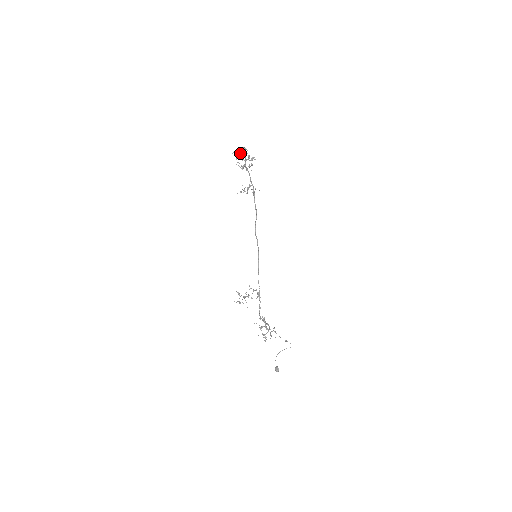
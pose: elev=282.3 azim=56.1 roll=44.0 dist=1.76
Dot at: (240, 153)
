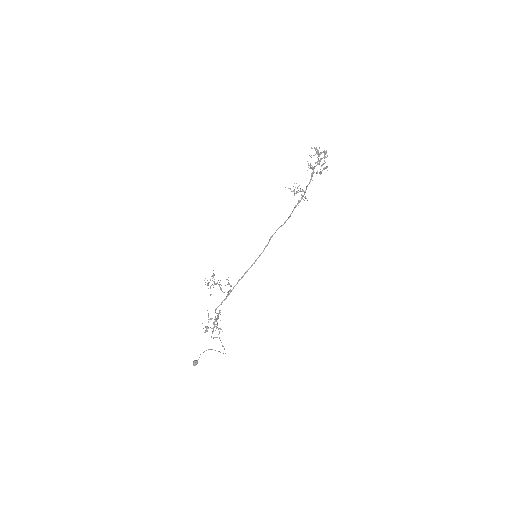
Dot at: (319, 153)
